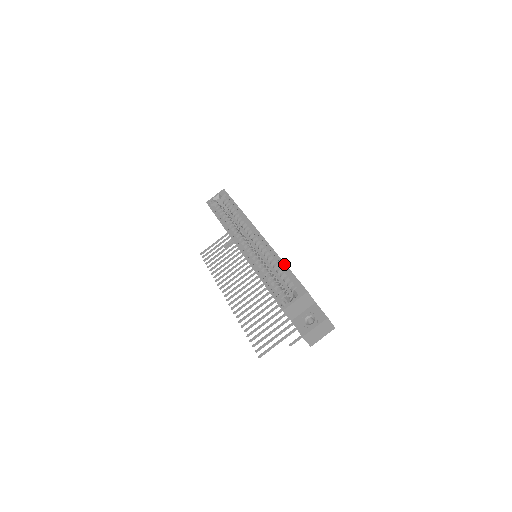
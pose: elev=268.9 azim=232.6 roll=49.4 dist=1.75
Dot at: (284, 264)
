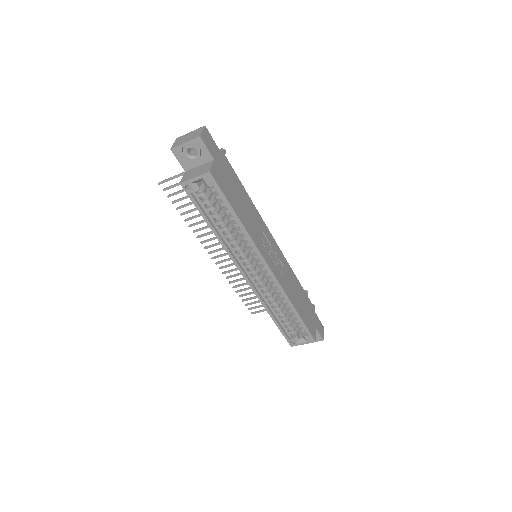
Dot at: (298, 315)
